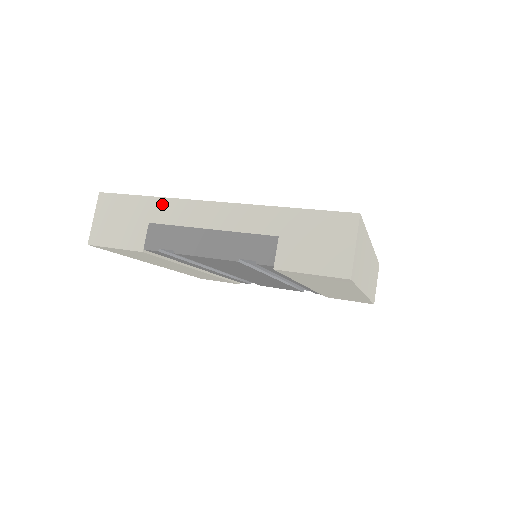
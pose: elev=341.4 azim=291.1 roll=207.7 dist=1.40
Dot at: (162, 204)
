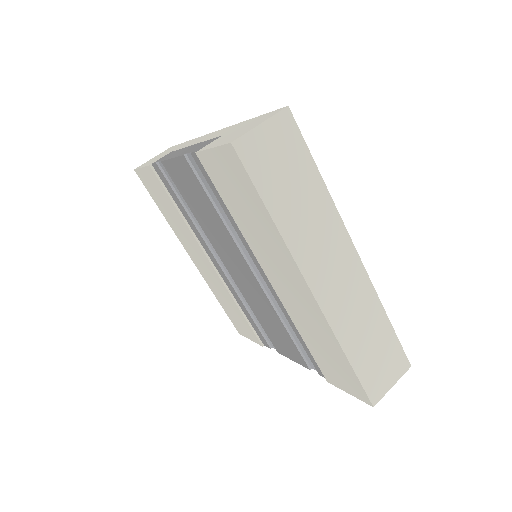
Dot at: occluded
